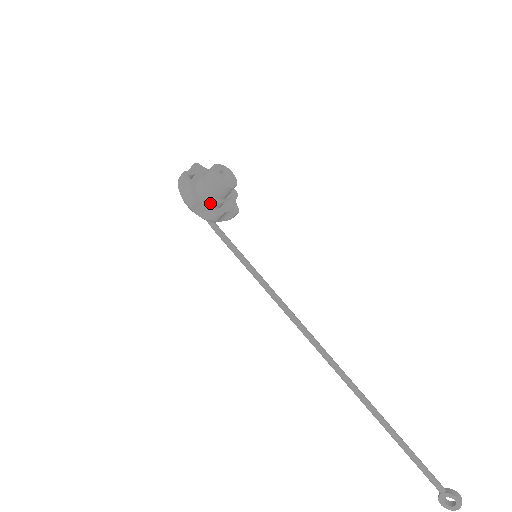
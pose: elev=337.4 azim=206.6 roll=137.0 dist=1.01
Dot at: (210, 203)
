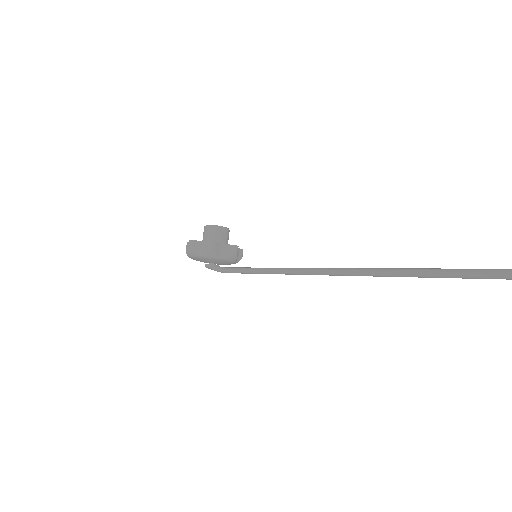
Dot at: (206, 242)
